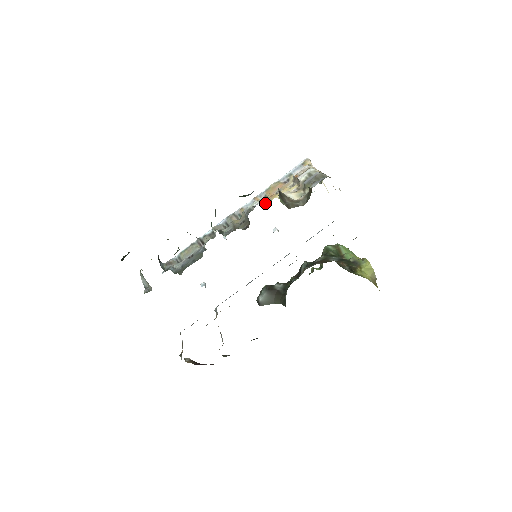
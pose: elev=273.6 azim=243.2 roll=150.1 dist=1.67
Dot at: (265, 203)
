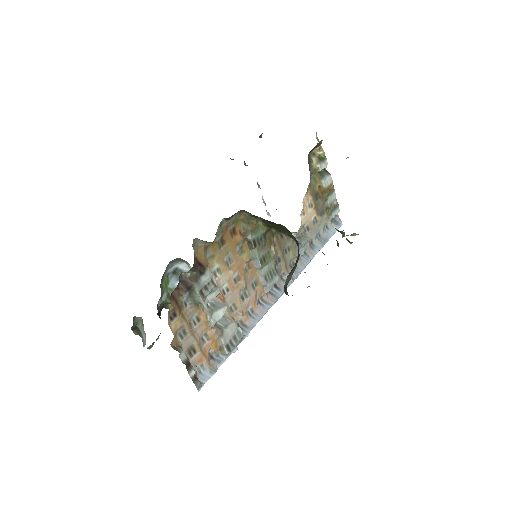
Dot at: occluded
